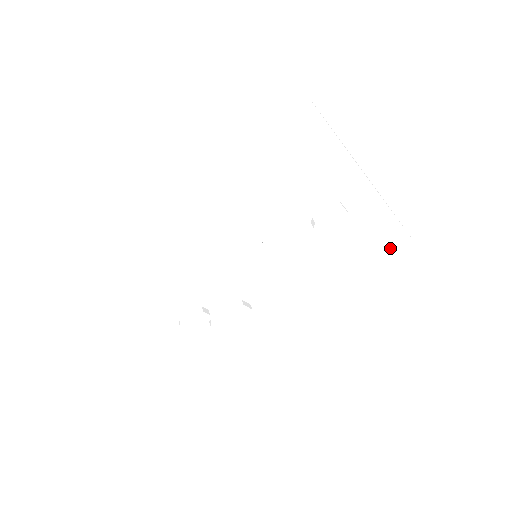
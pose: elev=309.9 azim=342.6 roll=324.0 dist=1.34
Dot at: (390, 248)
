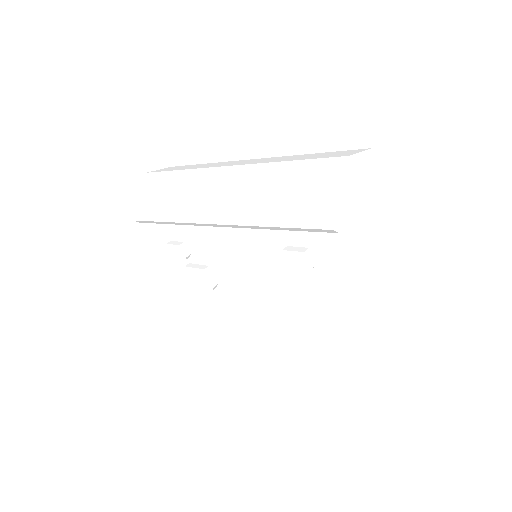
Dot at: (343, 354)
